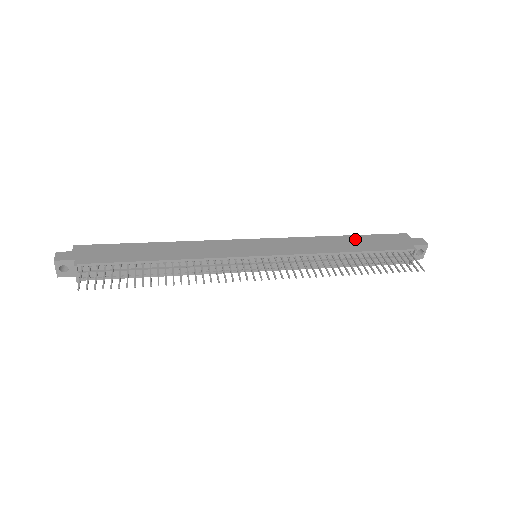
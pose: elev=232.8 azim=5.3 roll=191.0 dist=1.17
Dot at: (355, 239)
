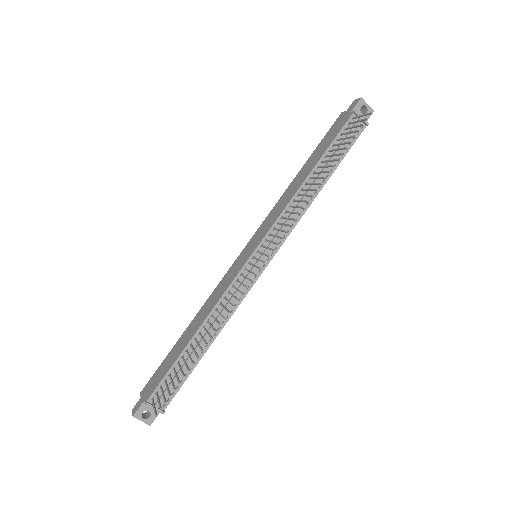
Dot at: (309, 162)
